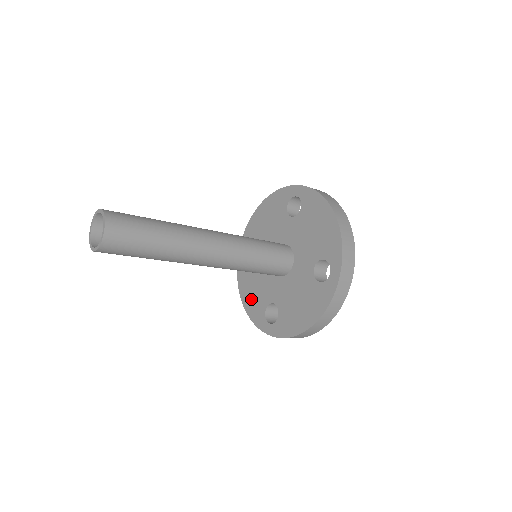
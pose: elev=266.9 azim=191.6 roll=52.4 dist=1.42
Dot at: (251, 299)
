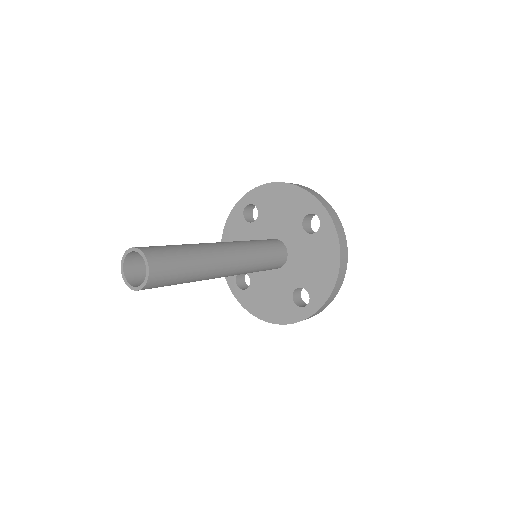
Dot at: occluded
